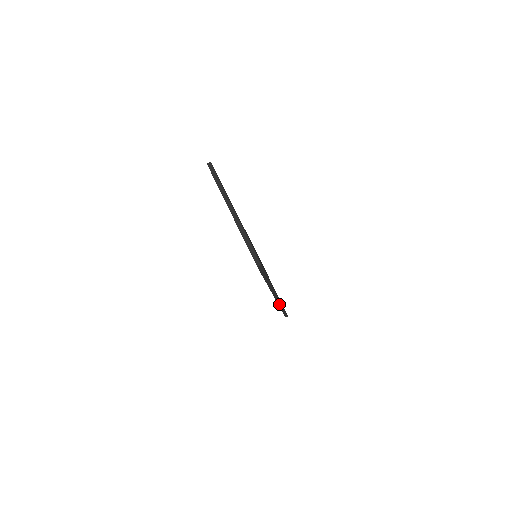
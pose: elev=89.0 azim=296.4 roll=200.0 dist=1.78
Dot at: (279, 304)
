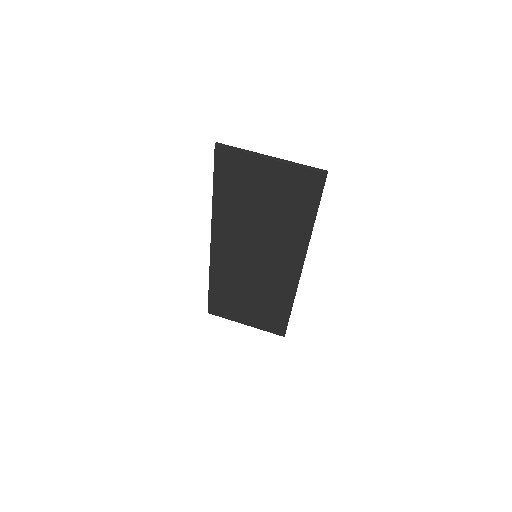
Dot at: (296, 291)
